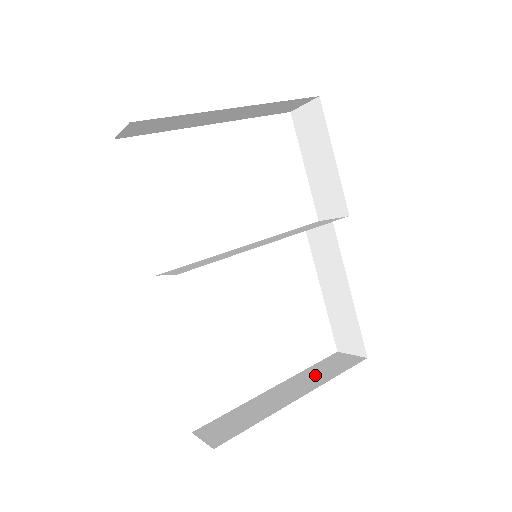
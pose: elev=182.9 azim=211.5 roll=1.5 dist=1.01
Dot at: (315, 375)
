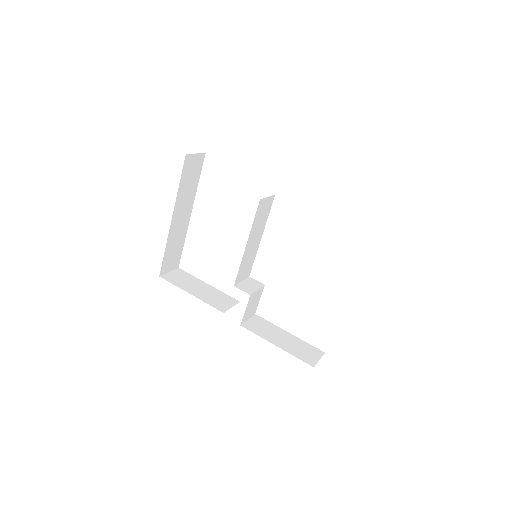
Dot at: occluded
